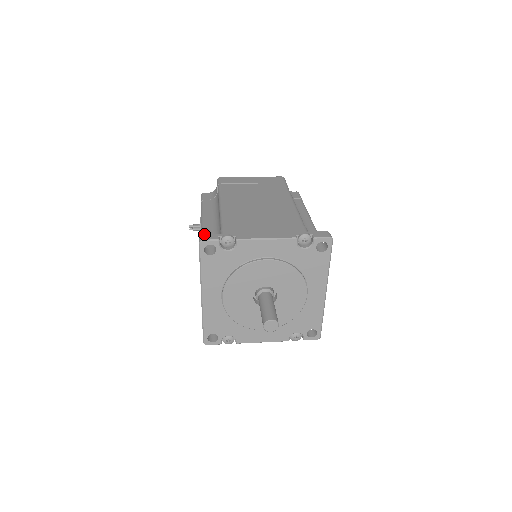
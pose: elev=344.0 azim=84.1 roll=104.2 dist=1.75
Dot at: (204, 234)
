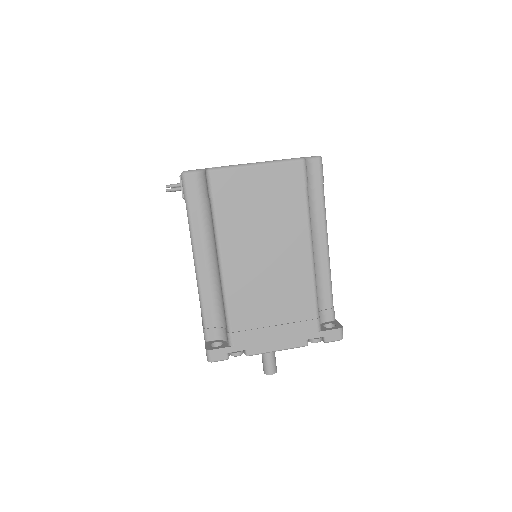
Dot at: (212, 351)
